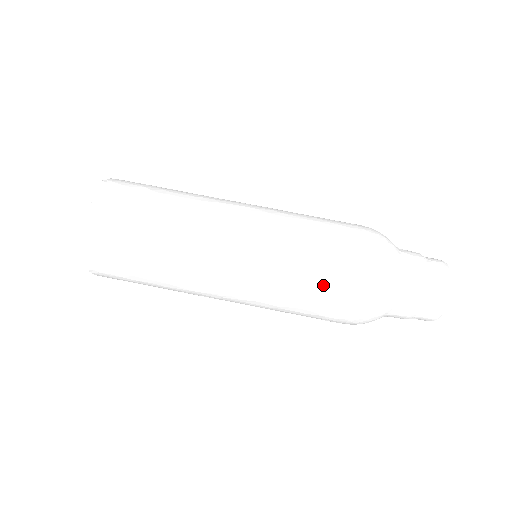
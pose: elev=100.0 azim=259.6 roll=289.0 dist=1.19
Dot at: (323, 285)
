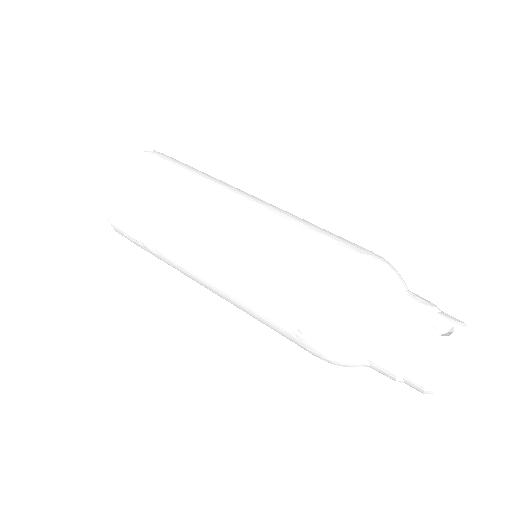
Dot at: (306, 265)
